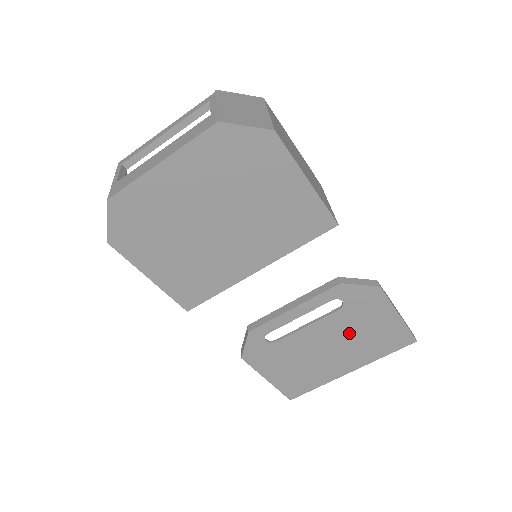
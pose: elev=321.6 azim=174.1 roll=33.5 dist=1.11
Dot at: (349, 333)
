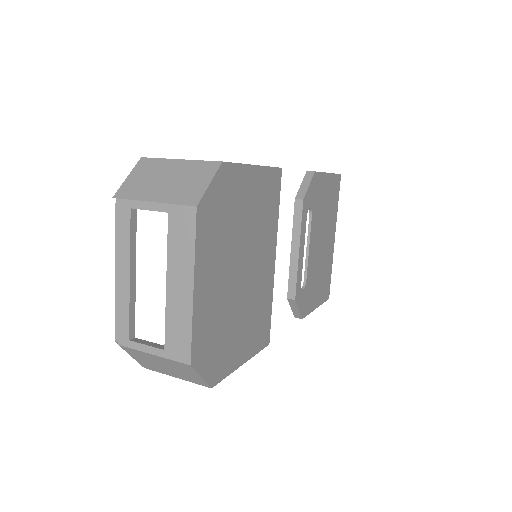
Dot at: (322, 220)
